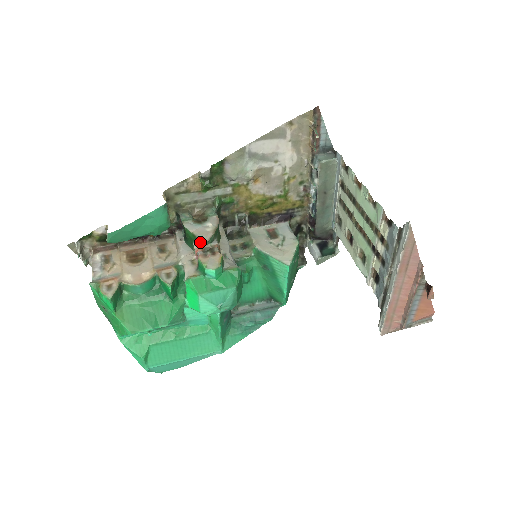
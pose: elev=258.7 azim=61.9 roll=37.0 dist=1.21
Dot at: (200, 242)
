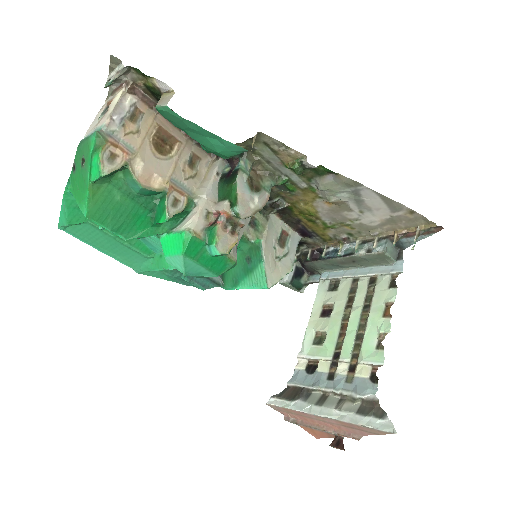
Dot at: (234, 210)
